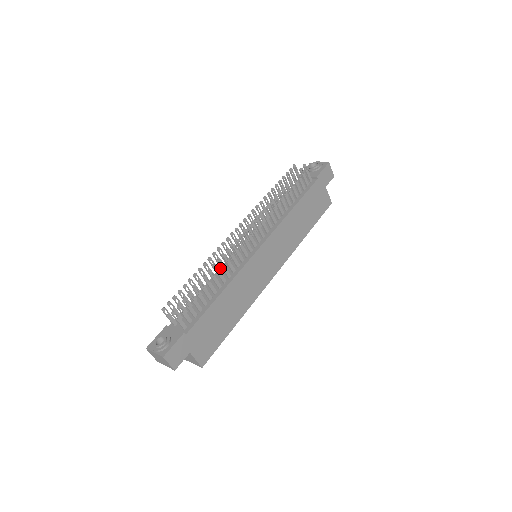
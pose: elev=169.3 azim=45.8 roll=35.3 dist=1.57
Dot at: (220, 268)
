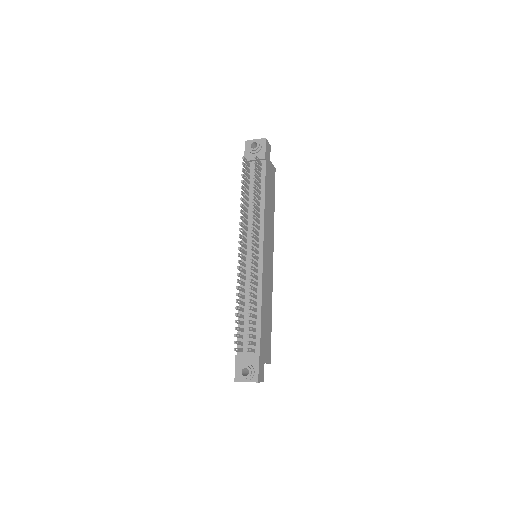
Dot at: (240, 284)
